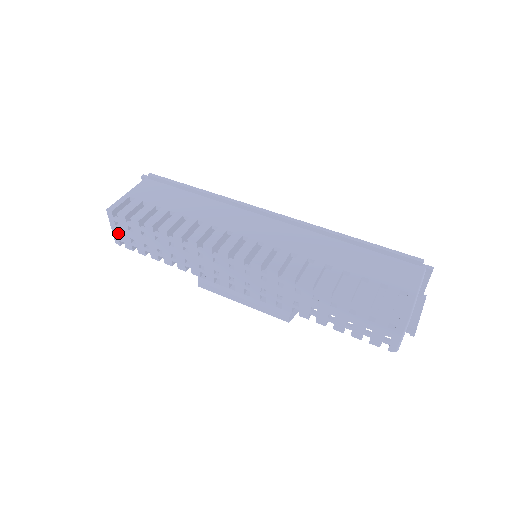
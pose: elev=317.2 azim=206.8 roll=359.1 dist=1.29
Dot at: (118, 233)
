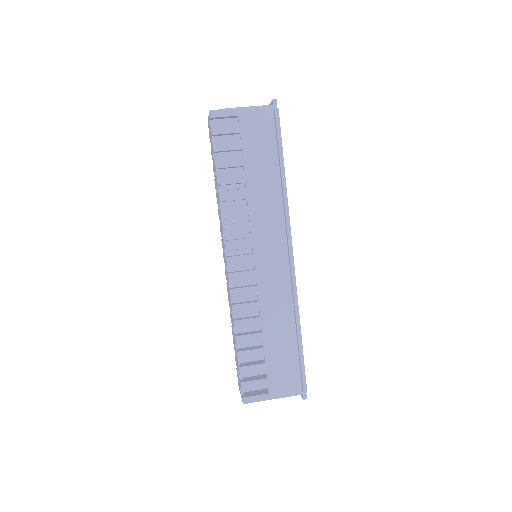
Dot at: (209, 125)
